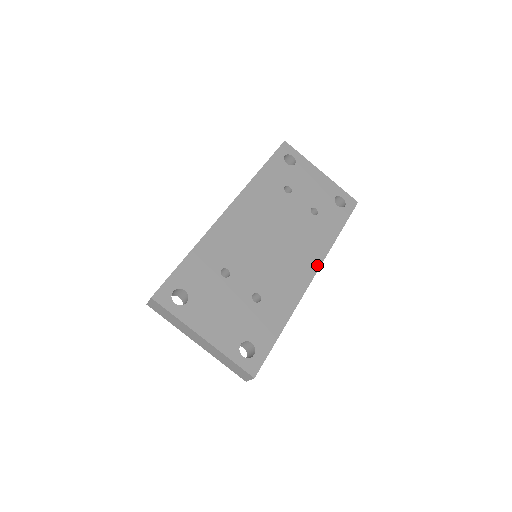
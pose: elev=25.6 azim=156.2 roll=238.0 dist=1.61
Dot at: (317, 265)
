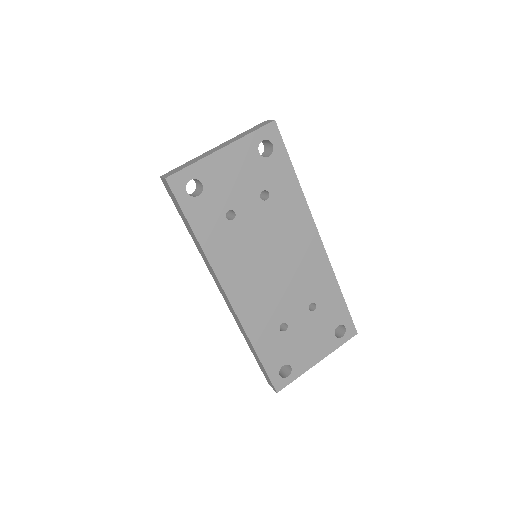
Dot at: (313, 229)
